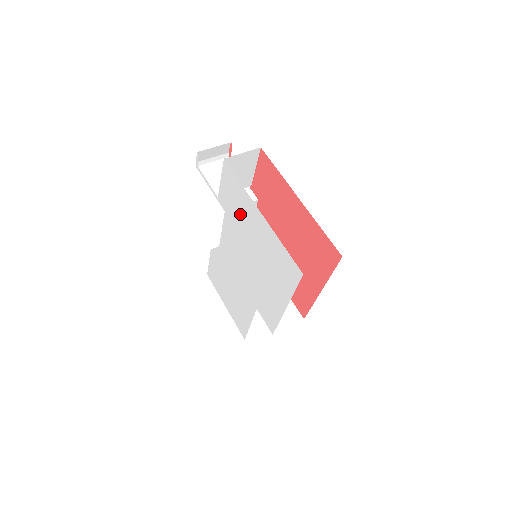
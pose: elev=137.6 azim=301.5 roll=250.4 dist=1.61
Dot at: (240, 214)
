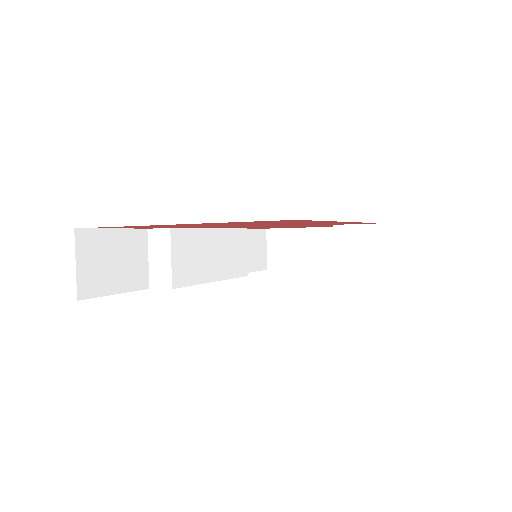
Dot at: occluded
